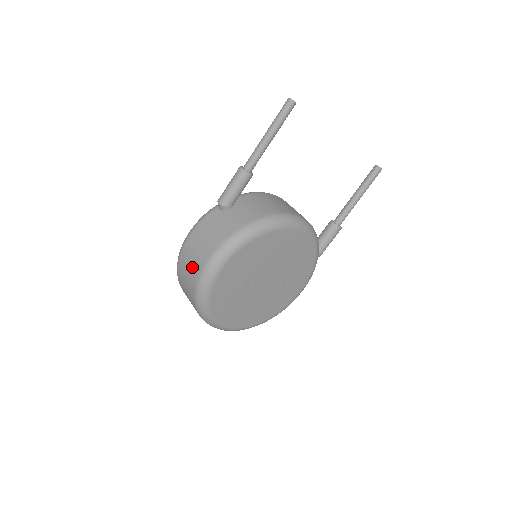
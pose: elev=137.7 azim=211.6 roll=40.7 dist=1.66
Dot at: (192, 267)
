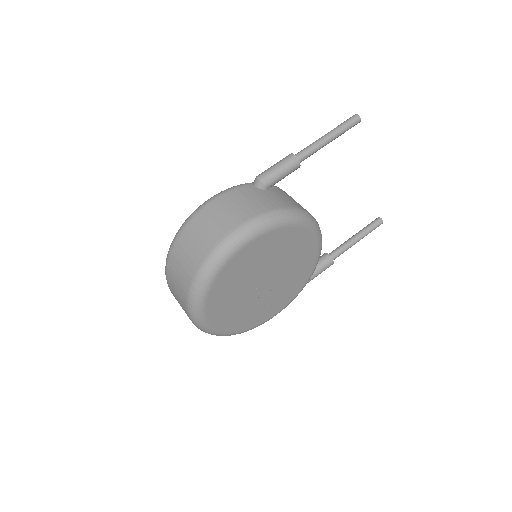
Dot at: (211, 230)
